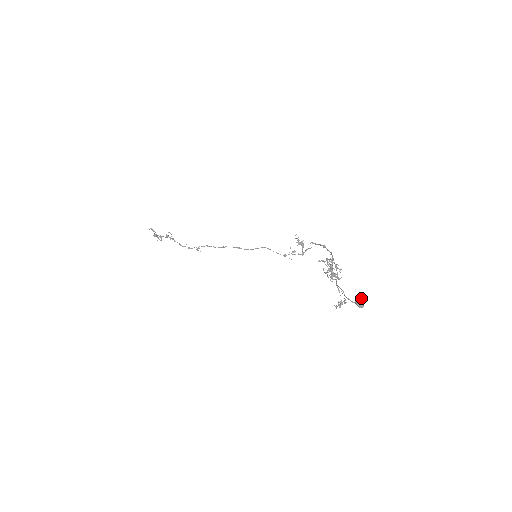
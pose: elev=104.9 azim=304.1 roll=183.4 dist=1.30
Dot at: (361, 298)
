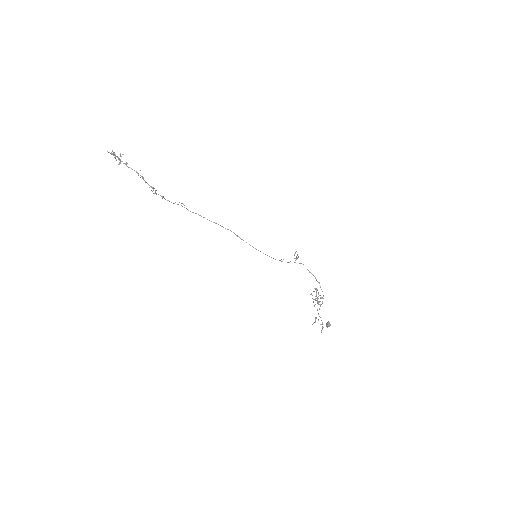
Dot at: (330, 324)
